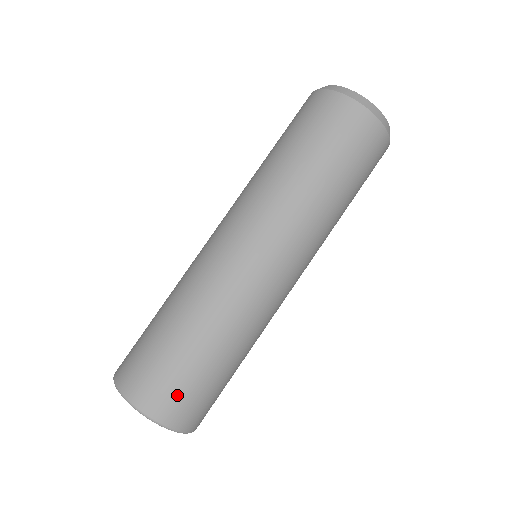
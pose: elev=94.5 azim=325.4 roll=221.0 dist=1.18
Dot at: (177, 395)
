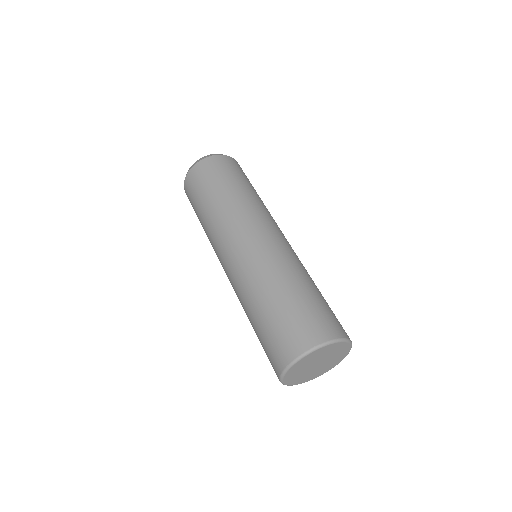
Dot at: (295, 330)
